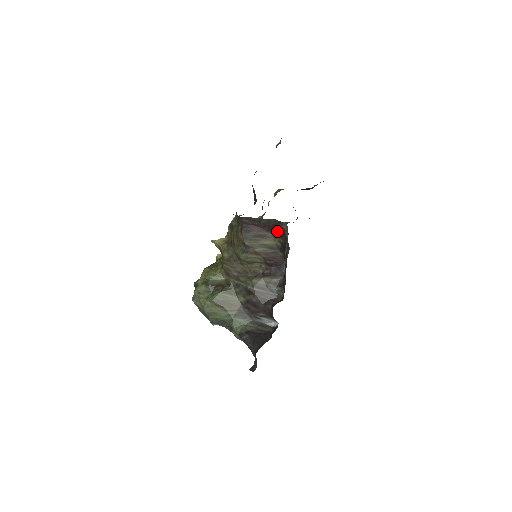
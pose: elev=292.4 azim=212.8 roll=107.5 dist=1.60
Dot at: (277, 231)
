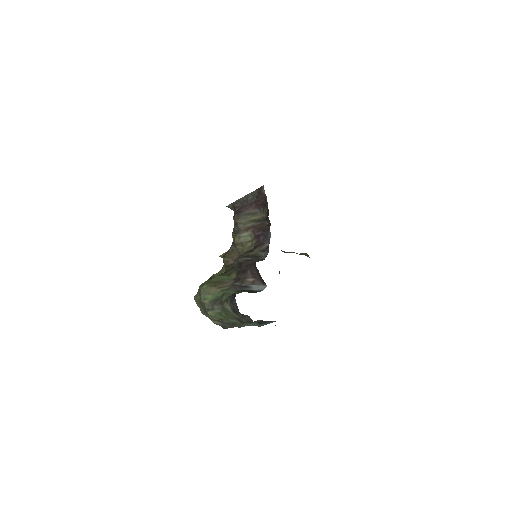
Dot at: (261, 203)
